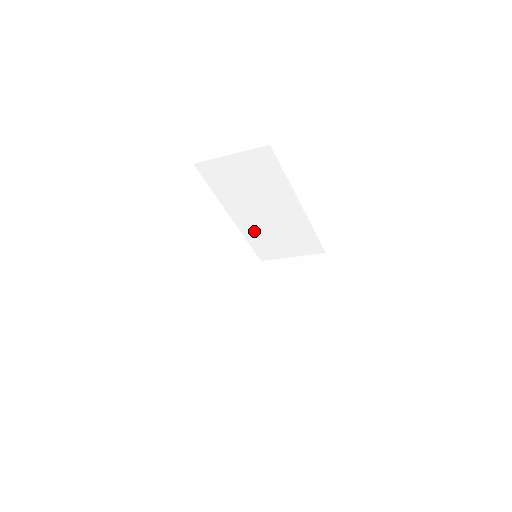
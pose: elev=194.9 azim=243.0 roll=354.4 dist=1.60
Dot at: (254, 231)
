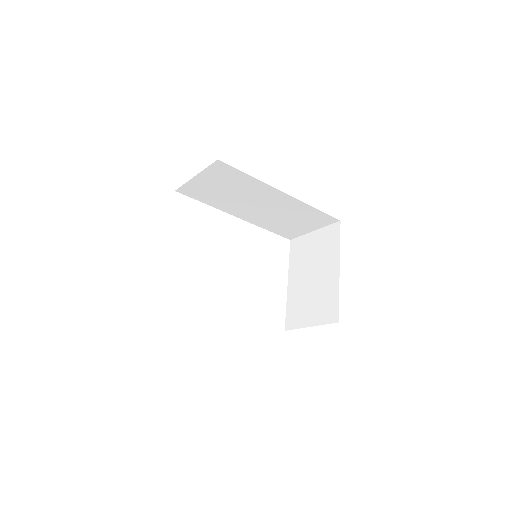
Dot at: (264, 221)
